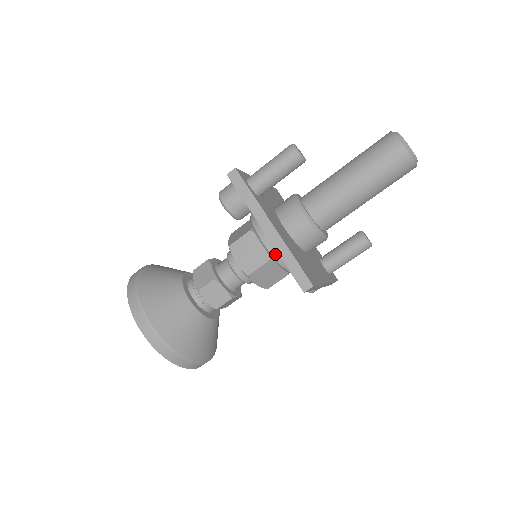
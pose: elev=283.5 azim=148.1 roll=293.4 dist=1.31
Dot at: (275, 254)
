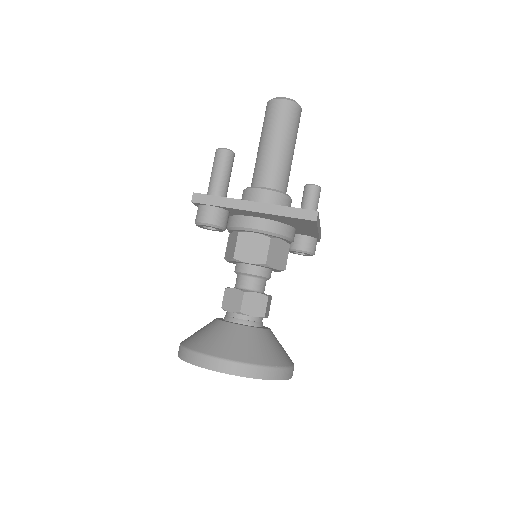
Dot at: (271, 229)
